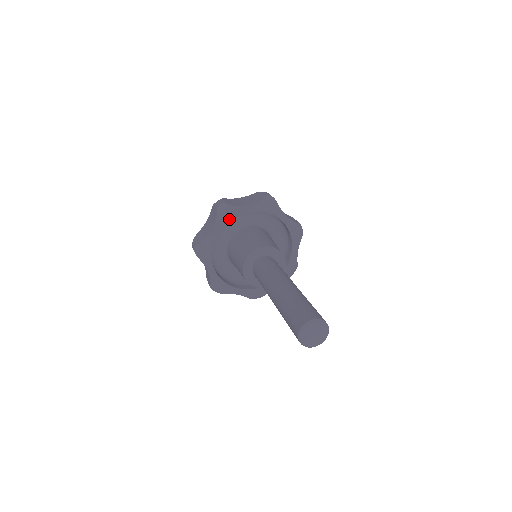
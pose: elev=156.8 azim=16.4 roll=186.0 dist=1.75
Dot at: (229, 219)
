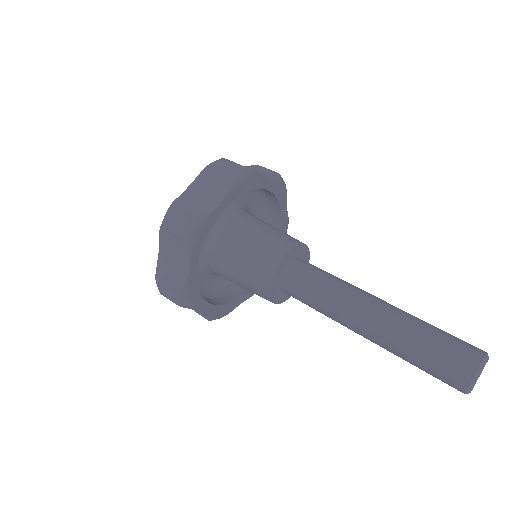
Dot at: (204, 237)
